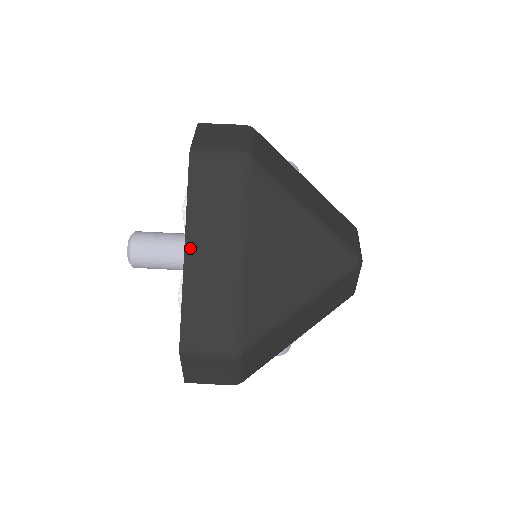
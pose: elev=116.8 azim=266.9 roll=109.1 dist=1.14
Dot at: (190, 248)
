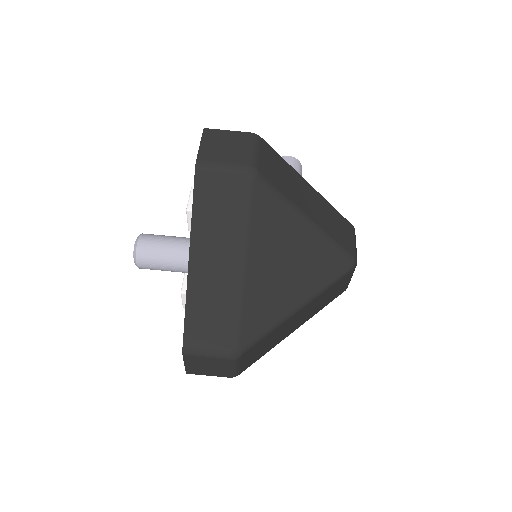
Dot at: (194, 259)
